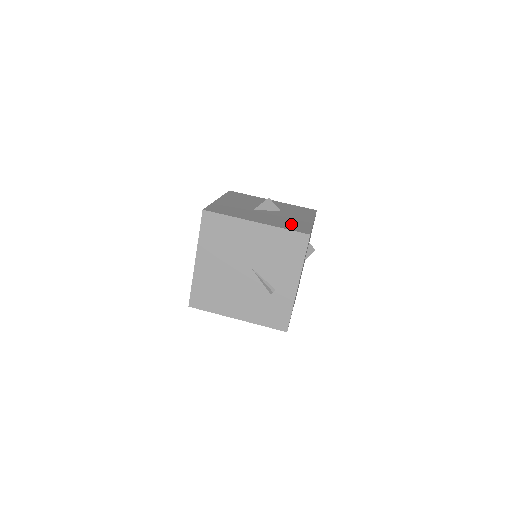
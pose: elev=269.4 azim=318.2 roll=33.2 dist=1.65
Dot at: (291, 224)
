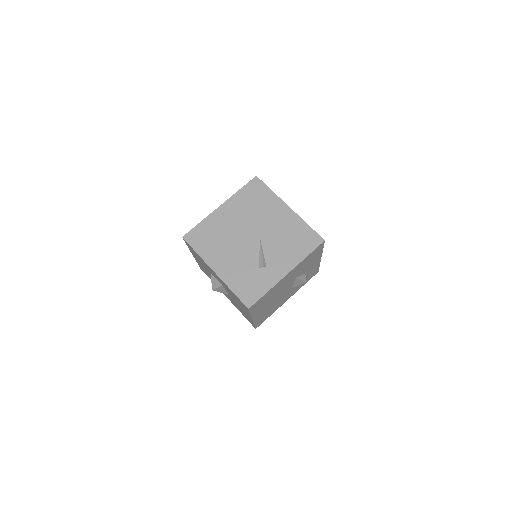
Dot at: occluded
